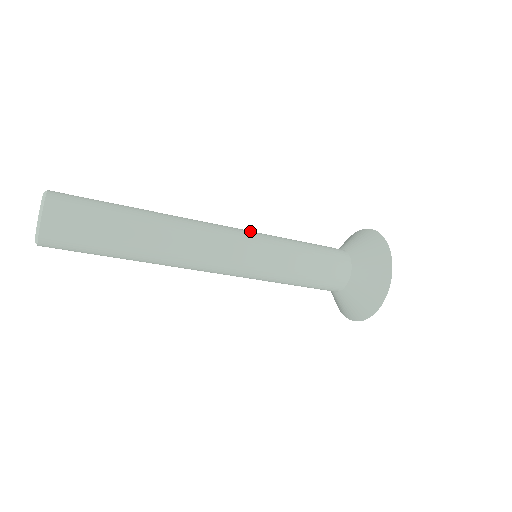
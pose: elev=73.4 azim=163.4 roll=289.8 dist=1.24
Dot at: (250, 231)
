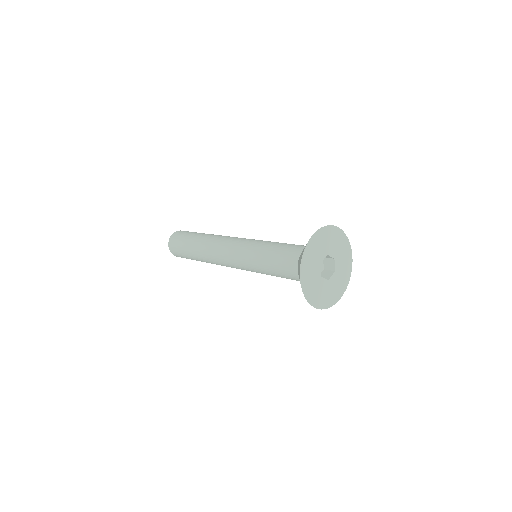
Dot at: (239, 249)
